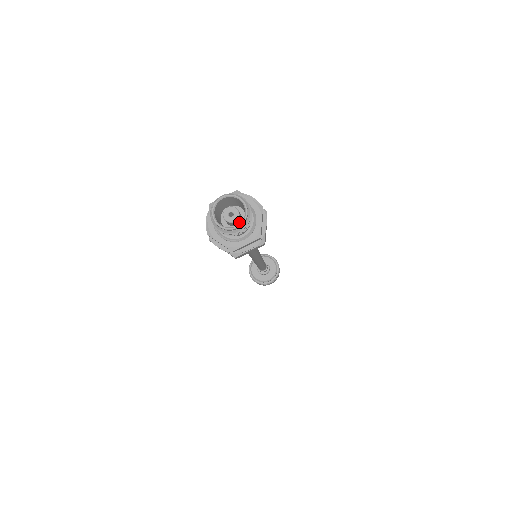
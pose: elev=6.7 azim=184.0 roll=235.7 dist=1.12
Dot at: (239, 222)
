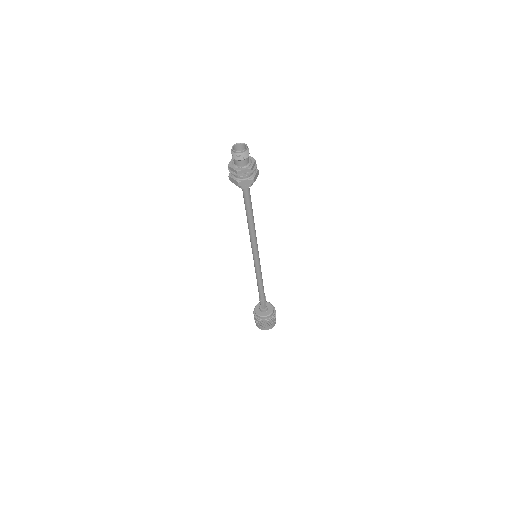
Dot at: (243, 159)
